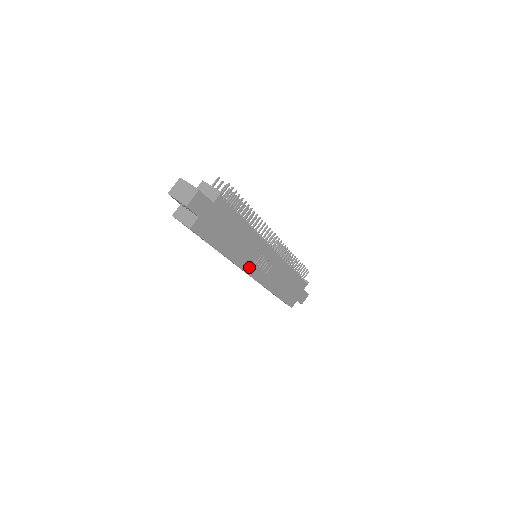
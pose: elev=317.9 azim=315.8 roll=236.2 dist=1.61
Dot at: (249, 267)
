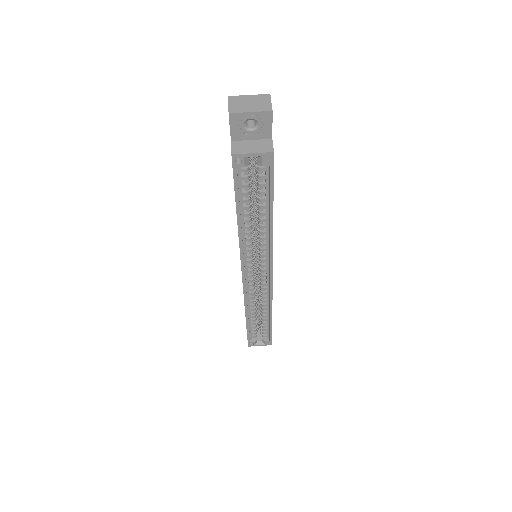
Dot at: occluded
